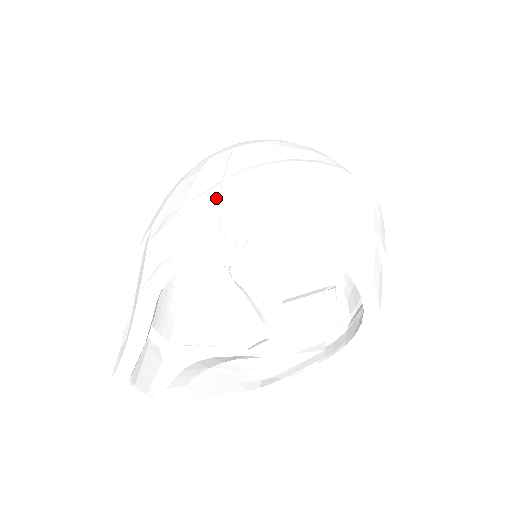
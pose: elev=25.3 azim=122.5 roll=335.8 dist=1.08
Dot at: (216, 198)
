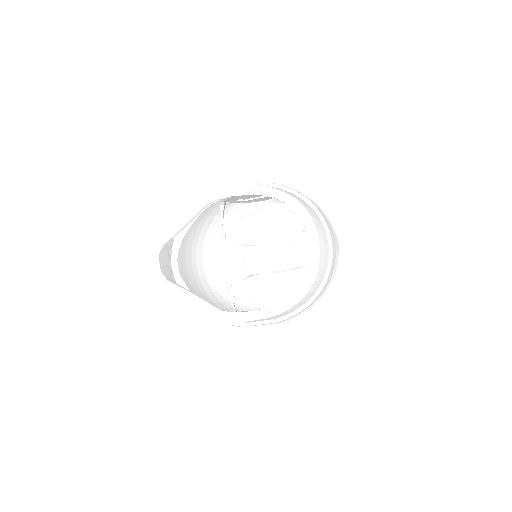
Dot at: (256, 182)
